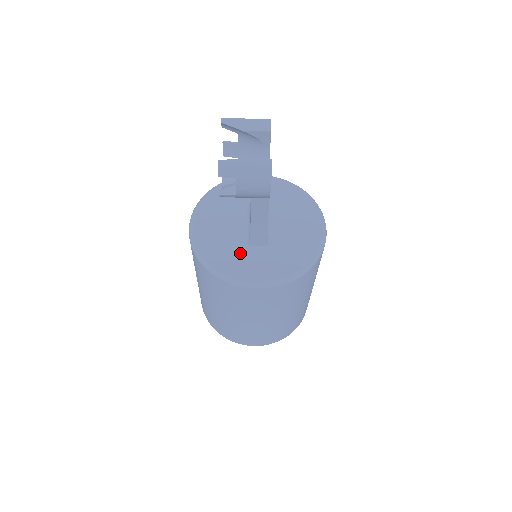
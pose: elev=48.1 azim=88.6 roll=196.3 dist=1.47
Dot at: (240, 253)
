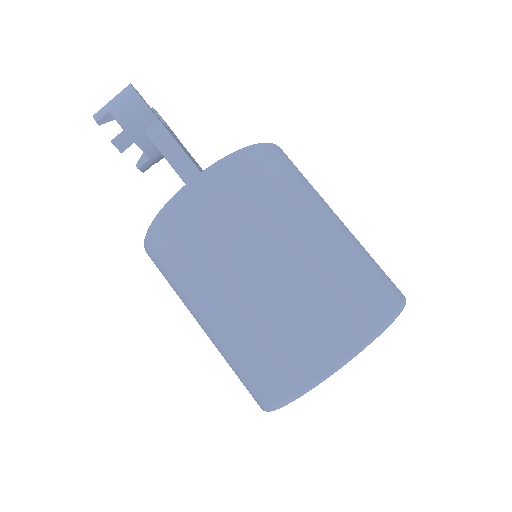
Dot at: occluded
